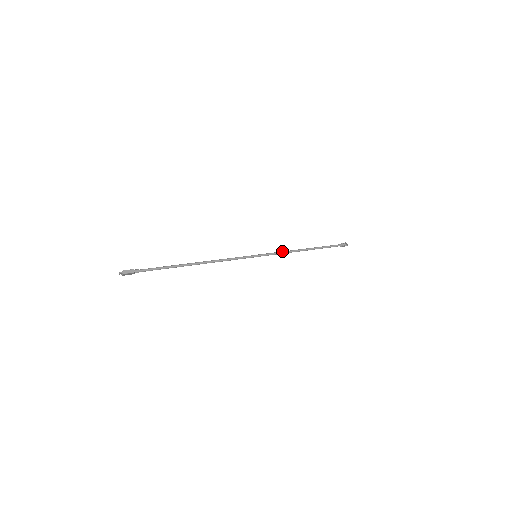
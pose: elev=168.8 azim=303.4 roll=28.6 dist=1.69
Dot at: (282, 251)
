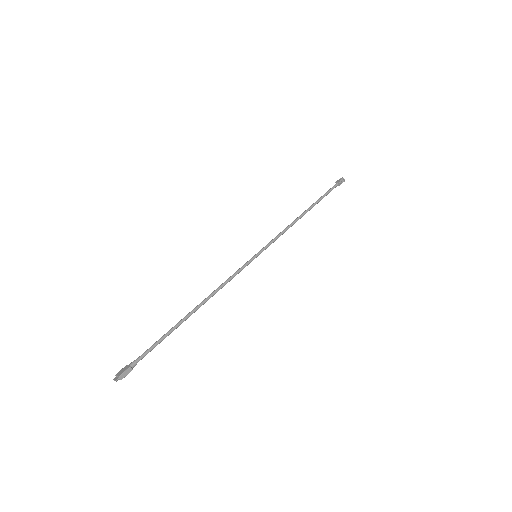
Dot at: (281, 232)
